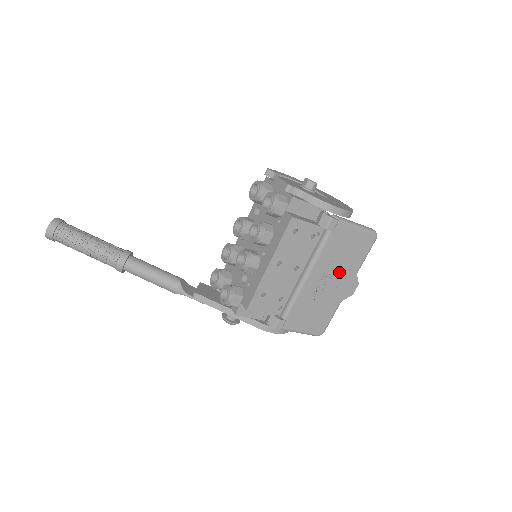
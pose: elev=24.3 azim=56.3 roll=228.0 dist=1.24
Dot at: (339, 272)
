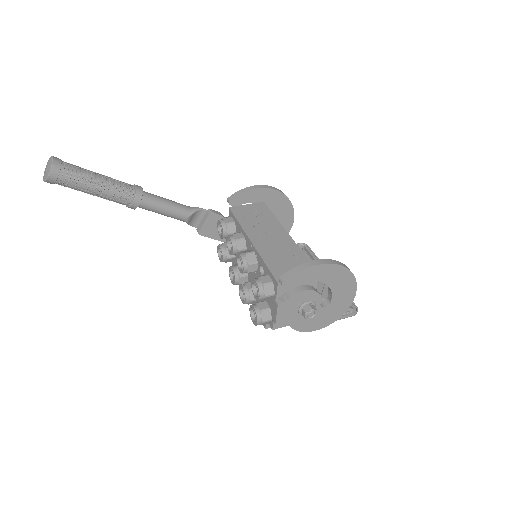
Dot at: occluded
